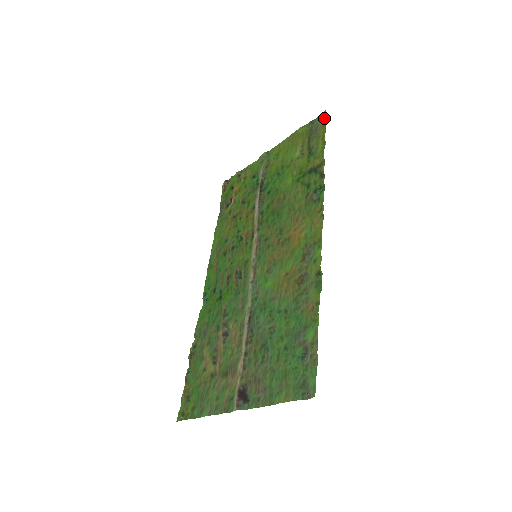
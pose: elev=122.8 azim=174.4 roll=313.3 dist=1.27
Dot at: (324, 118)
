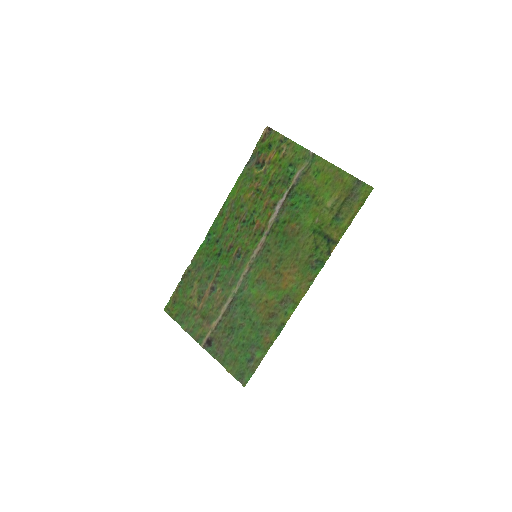
Dot at: (366, 196)
